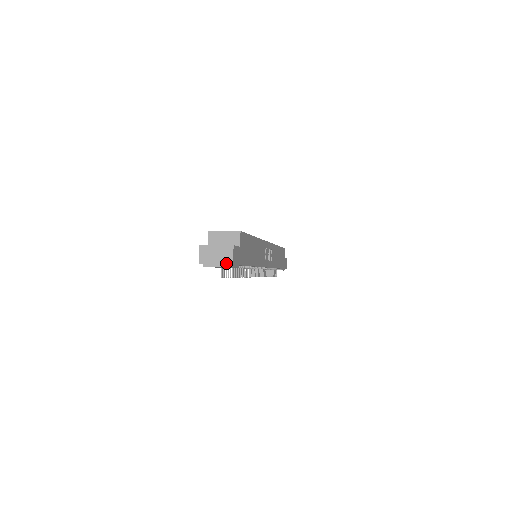
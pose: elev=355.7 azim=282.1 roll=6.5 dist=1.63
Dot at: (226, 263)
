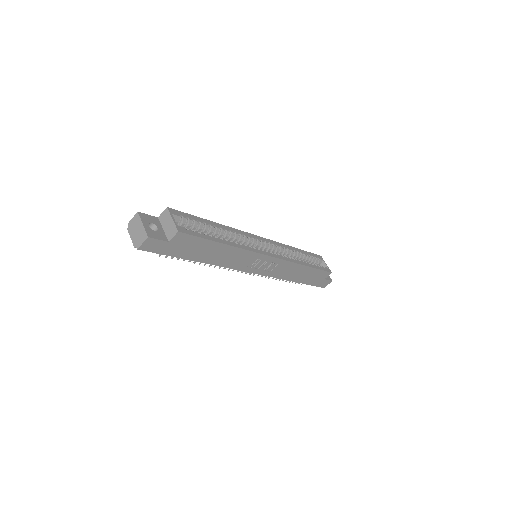
Dot at: (136, 243)
